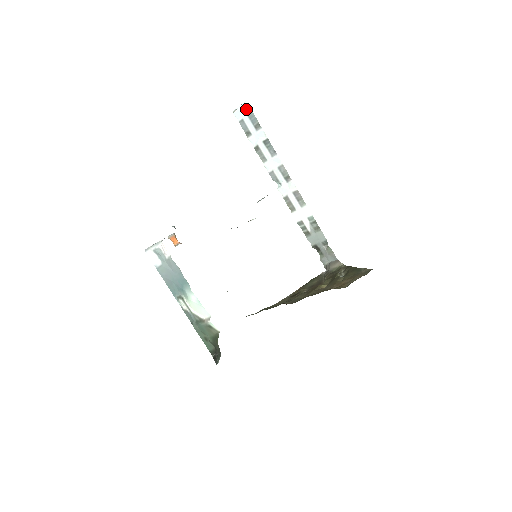
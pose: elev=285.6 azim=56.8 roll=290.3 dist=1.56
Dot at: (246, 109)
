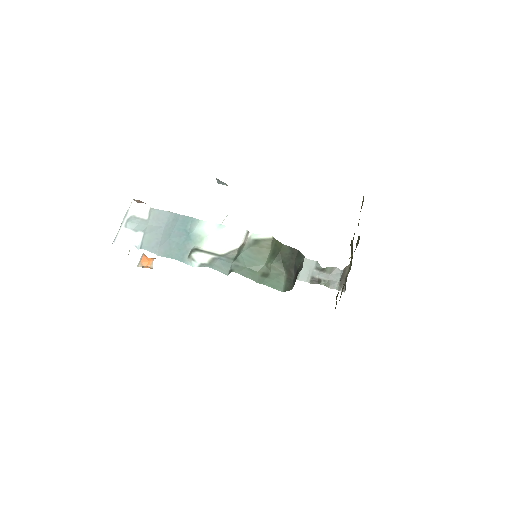
Dot at: occluded
